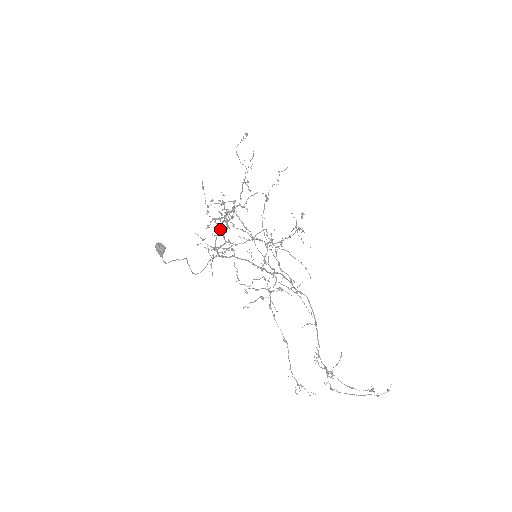
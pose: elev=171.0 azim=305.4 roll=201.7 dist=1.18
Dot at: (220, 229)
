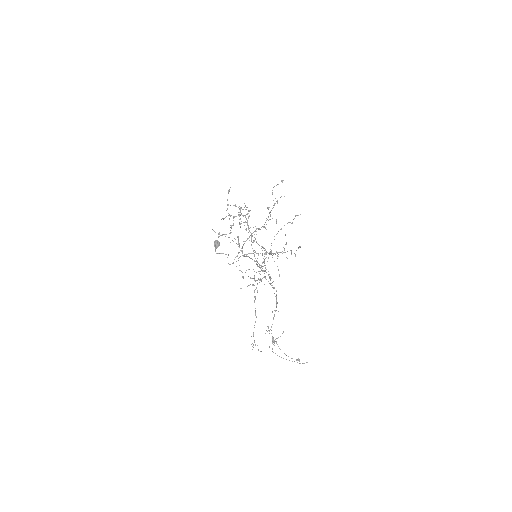
Dot at: (248, 238)
